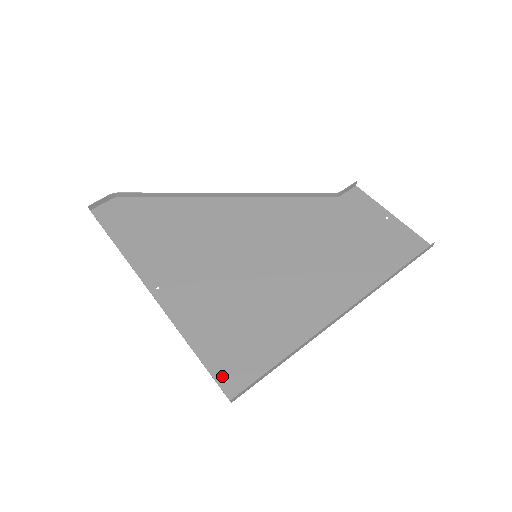
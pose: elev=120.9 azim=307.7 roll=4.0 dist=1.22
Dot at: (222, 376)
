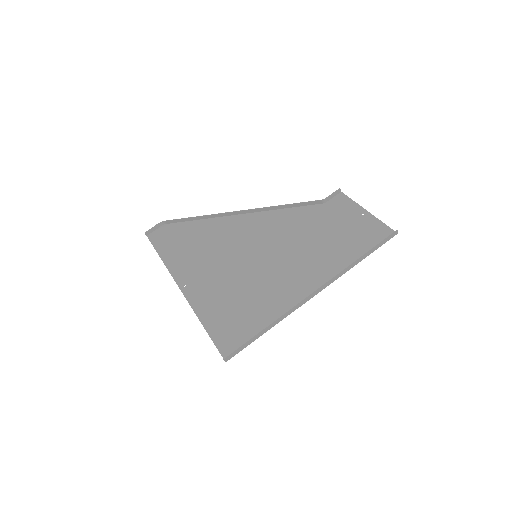
Dot at: (221, 344)
